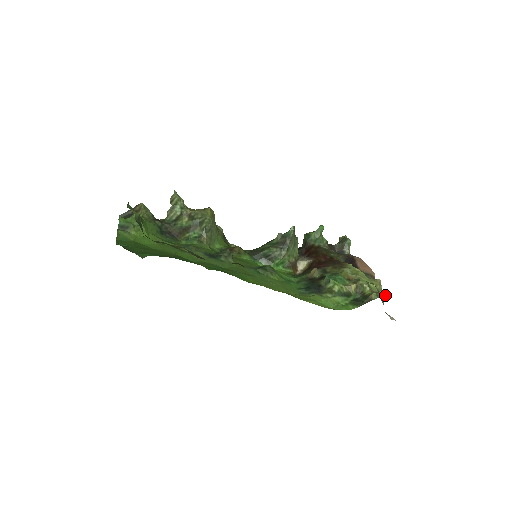
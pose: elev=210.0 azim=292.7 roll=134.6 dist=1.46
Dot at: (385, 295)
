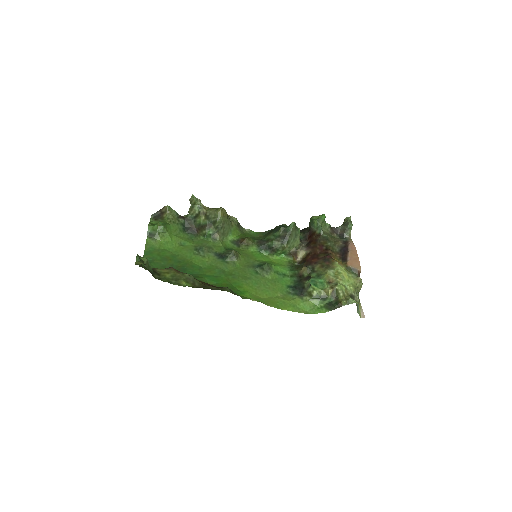
Dot at: occluded
